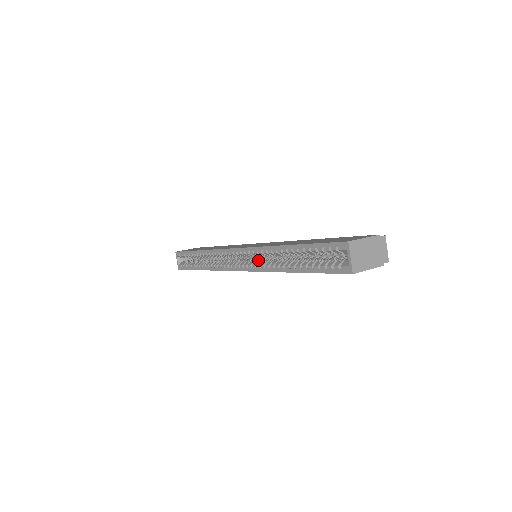
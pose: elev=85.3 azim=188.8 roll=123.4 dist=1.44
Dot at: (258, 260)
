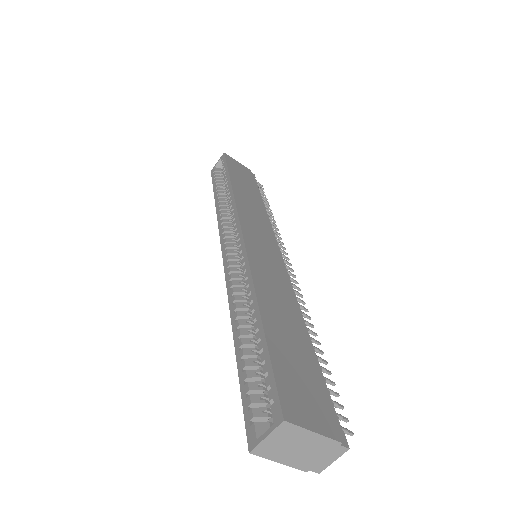
Dot at: (242, 268)
